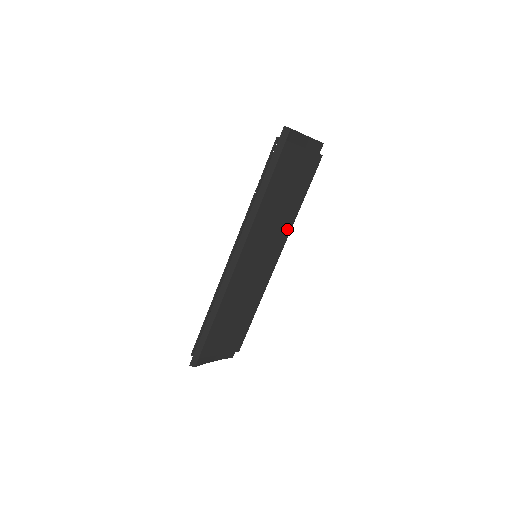
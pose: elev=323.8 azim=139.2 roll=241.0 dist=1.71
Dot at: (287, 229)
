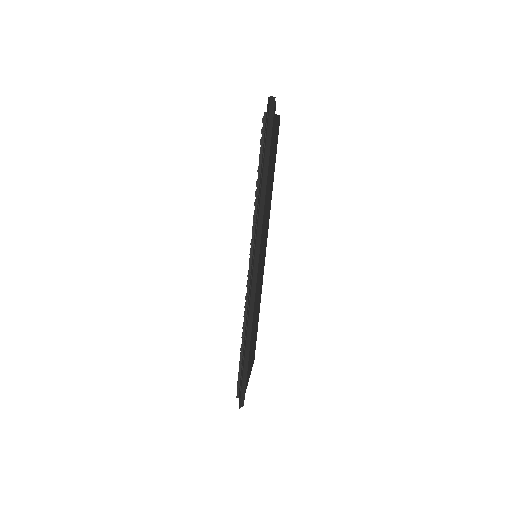
Dot at: (269, 212)
